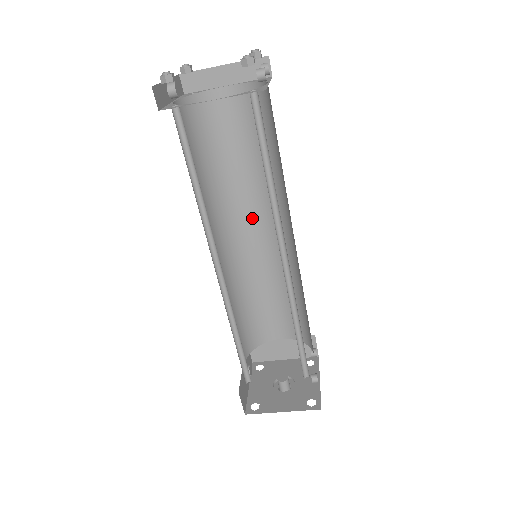
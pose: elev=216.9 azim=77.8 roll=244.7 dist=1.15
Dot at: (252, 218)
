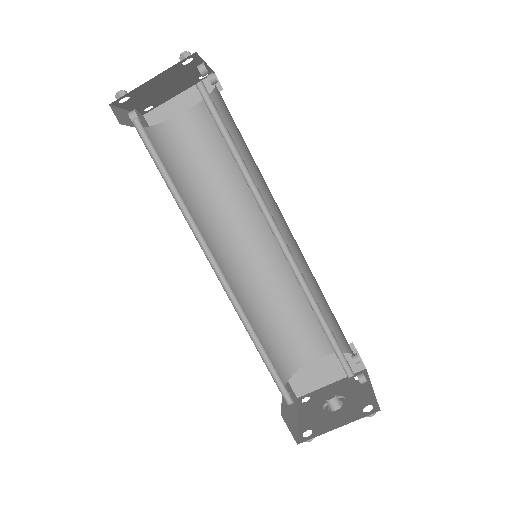
Dot at: (246, 229)
